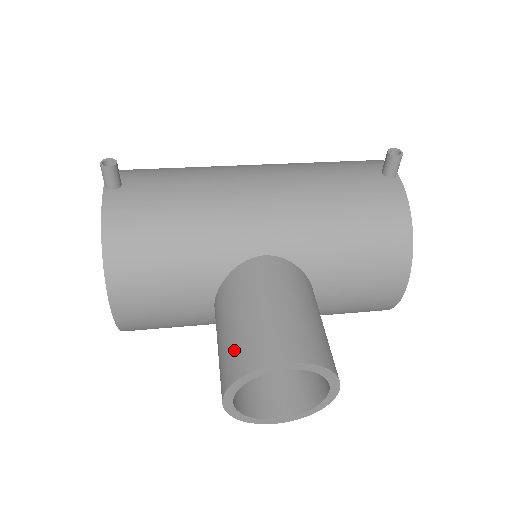
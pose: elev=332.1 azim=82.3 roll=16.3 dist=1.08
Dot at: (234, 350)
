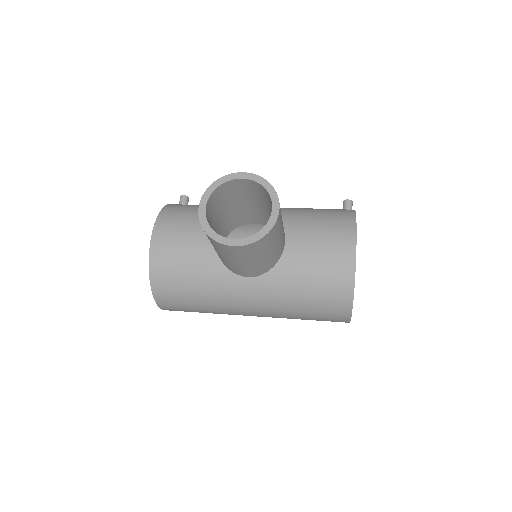
Dot at: occluded
